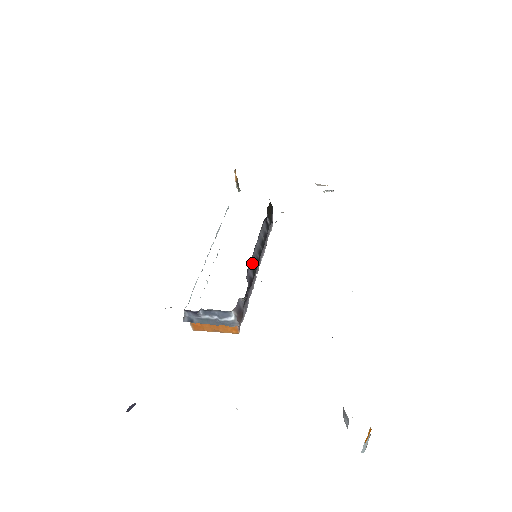
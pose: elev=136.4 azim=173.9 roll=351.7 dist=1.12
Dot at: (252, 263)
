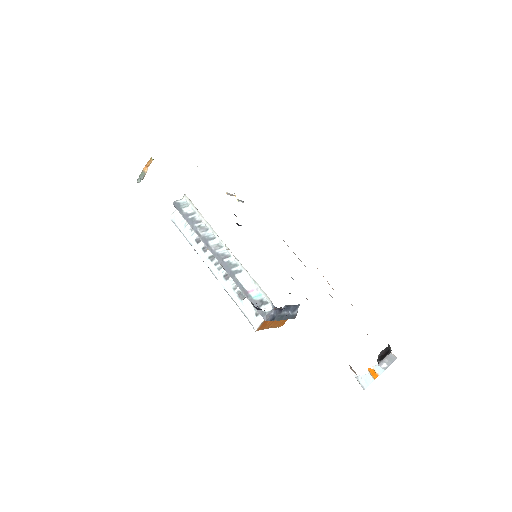
Dot at: occluded
